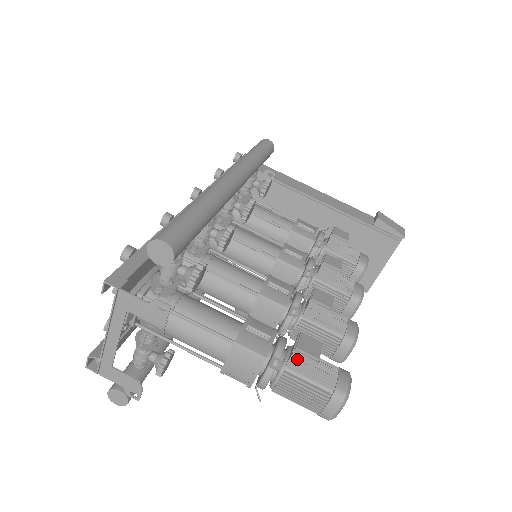
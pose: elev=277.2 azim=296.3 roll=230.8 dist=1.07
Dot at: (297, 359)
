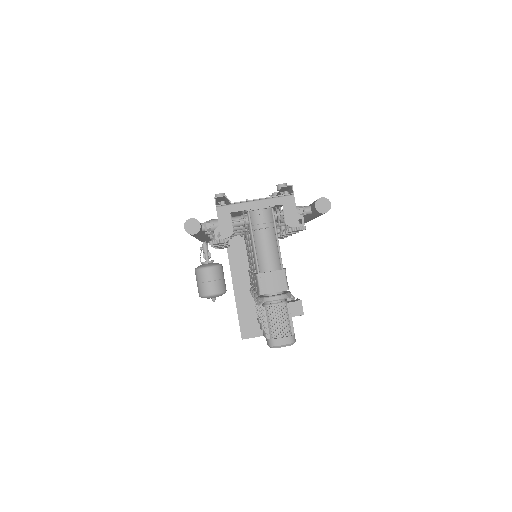
Dot at: (295, 305)
